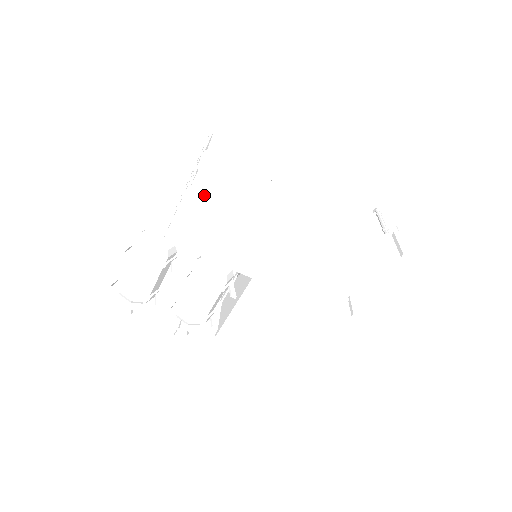
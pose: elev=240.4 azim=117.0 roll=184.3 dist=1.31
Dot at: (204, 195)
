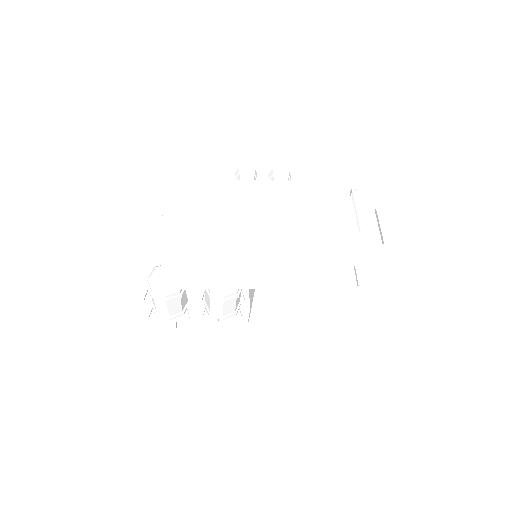
Dot at: (179, 258)
